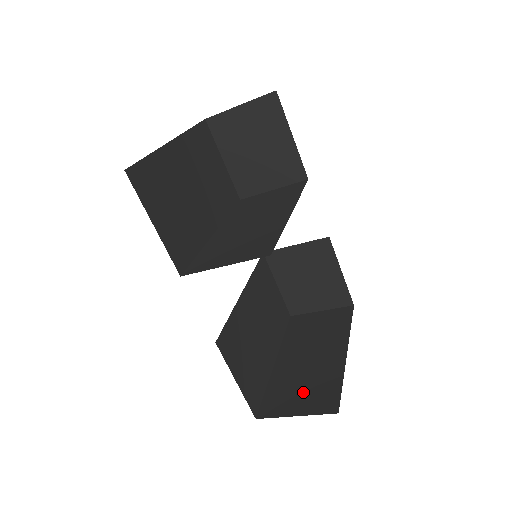
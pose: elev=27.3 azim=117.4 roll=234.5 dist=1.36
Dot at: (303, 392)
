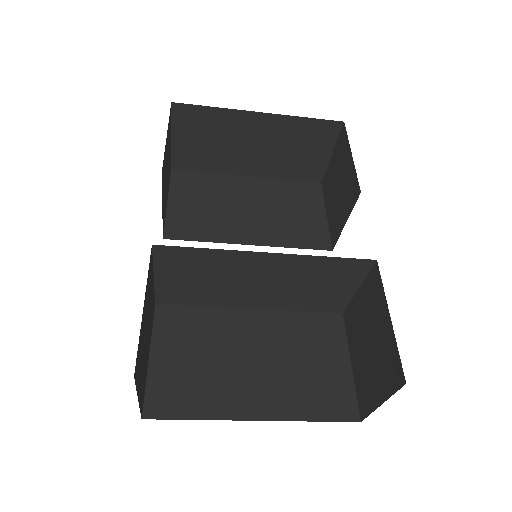
Dot at: occluded
